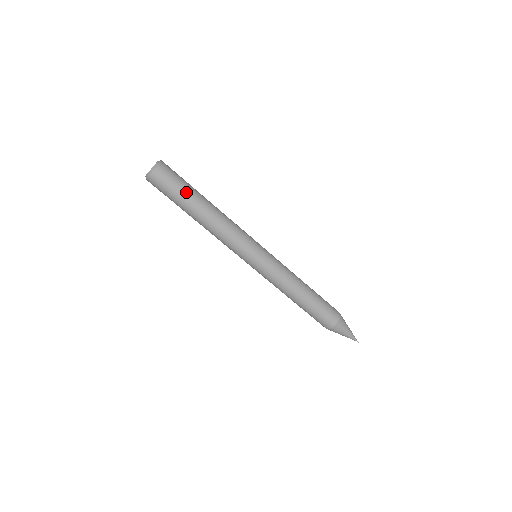
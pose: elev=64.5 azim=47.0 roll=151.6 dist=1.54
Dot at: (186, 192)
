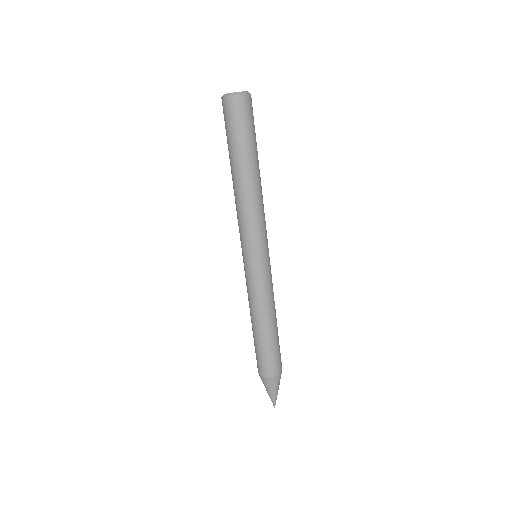
Dot at: (255, 141)
